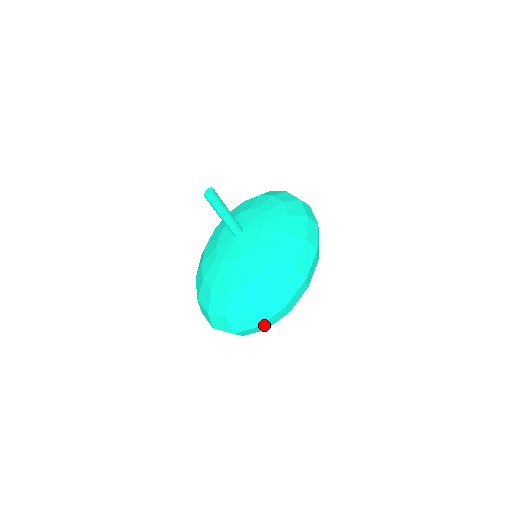
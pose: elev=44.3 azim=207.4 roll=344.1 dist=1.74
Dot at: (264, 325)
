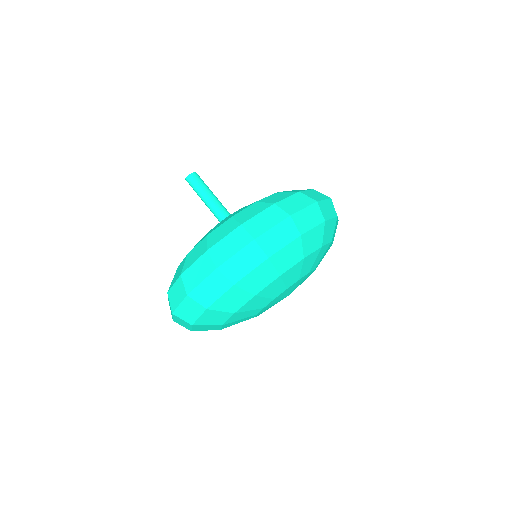
Dot at: (196, 296)
